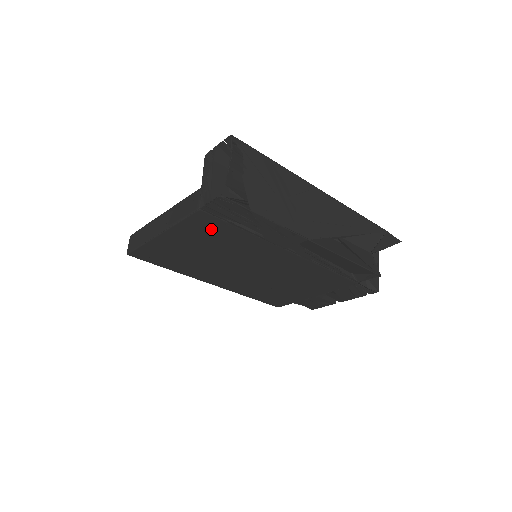
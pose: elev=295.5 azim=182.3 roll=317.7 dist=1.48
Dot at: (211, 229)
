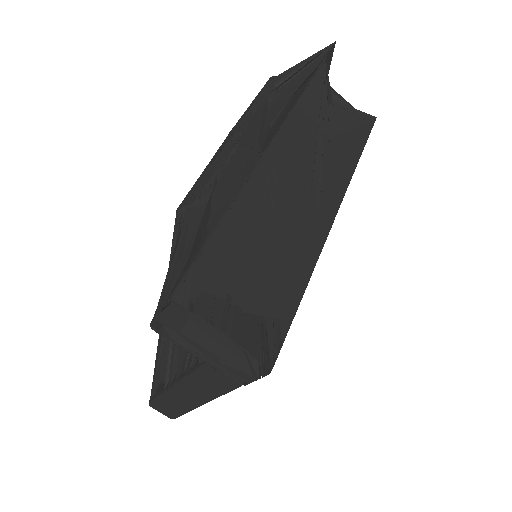
Dot at: occluded
